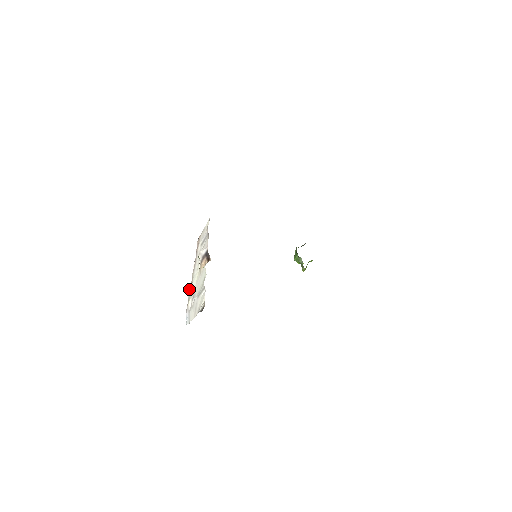
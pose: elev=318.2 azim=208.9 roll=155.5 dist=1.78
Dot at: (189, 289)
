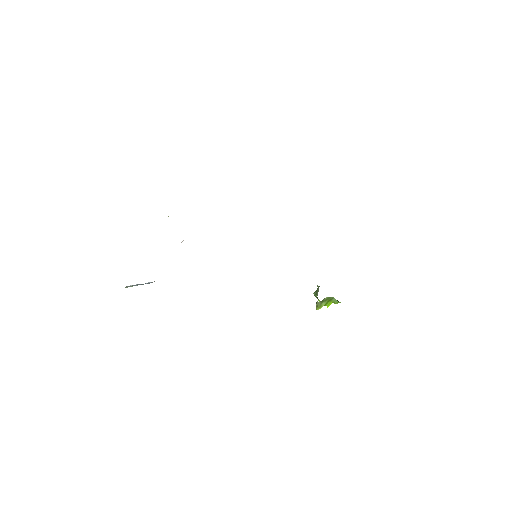
Dot at: occluded
